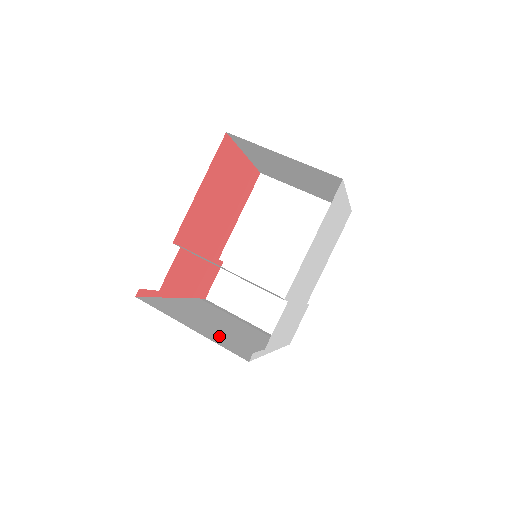
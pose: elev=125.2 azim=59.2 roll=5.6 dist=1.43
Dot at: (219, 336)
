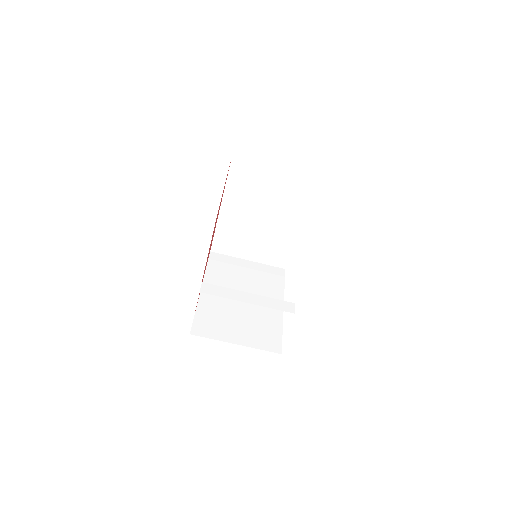
Dot at: (253, 331)
